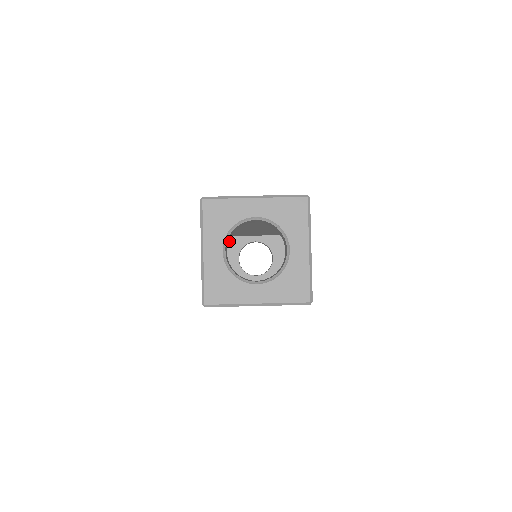
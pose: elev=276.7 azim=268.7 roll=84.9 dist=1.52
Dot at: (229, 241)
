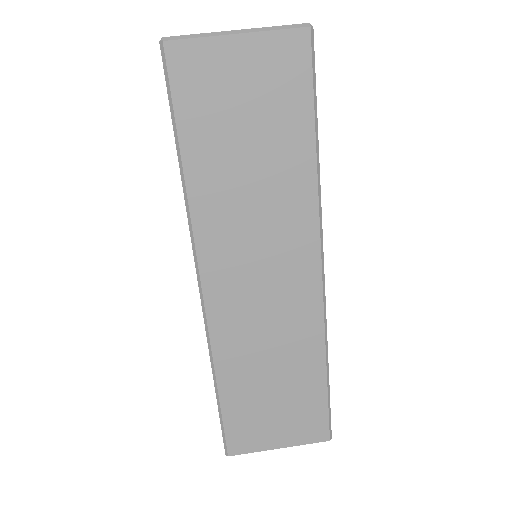
Dot at: occluded
